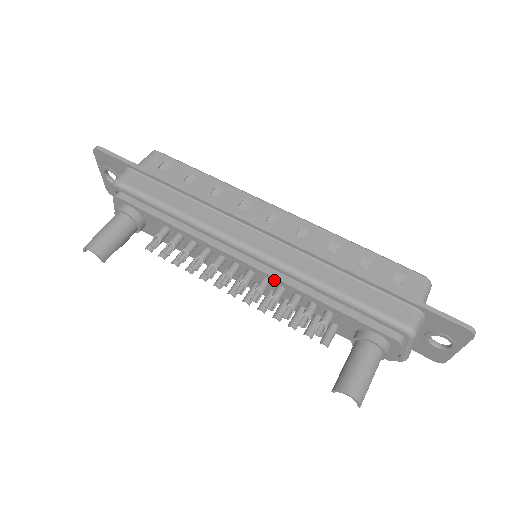
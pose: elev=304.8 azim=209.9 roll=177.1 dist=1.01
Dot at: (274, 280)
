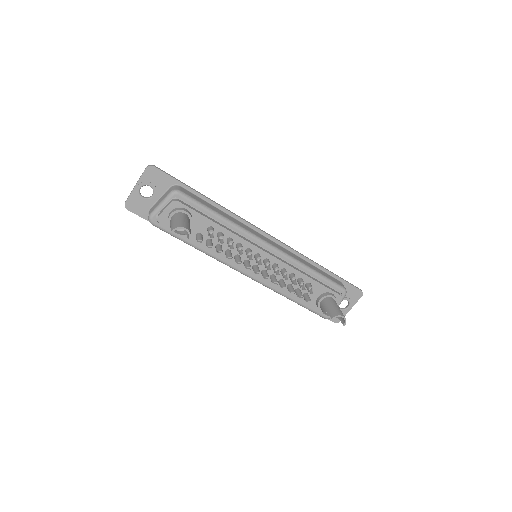
Dot at: (282, 264)
